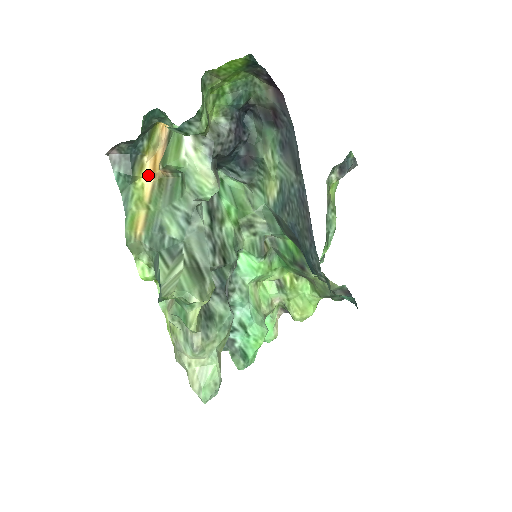
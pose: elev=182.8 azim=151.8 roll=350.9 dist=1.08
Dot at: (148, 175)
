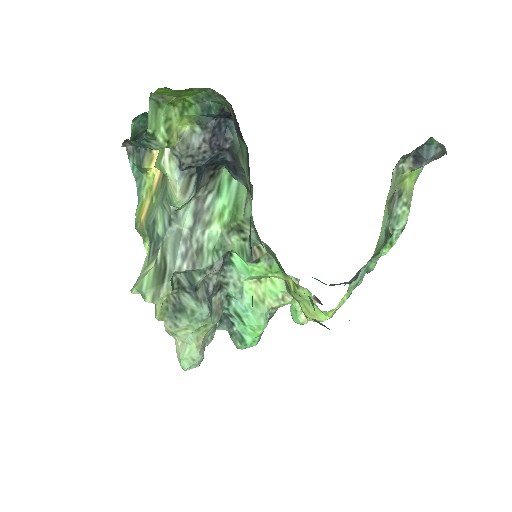
Dot at: occluded
